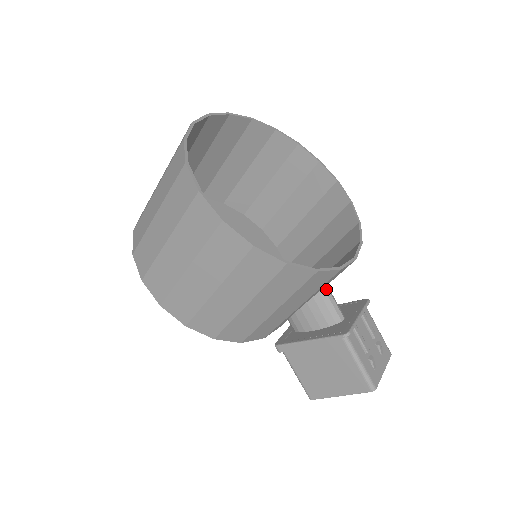
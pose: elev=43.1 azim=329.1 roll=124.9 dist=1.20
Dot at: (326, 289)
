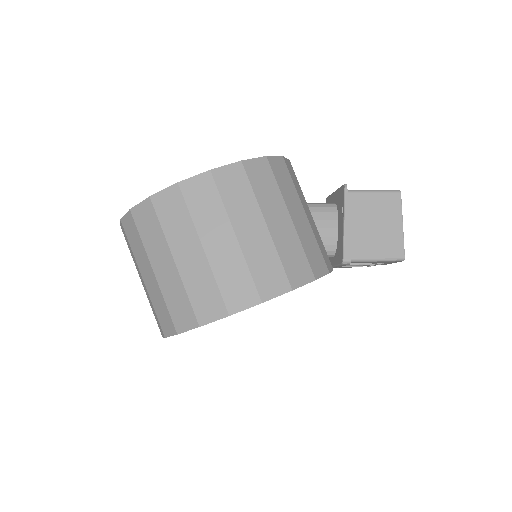
Dot at: occluded
